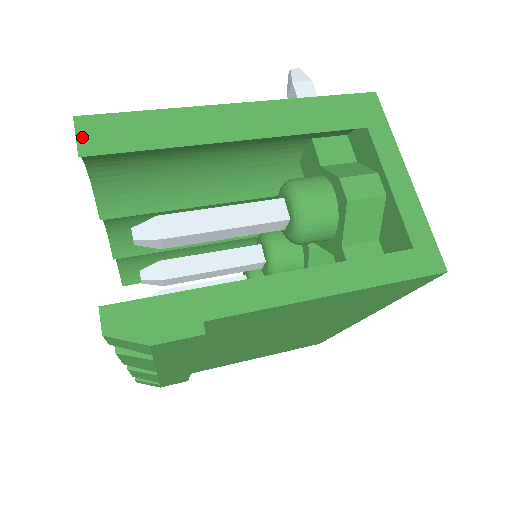
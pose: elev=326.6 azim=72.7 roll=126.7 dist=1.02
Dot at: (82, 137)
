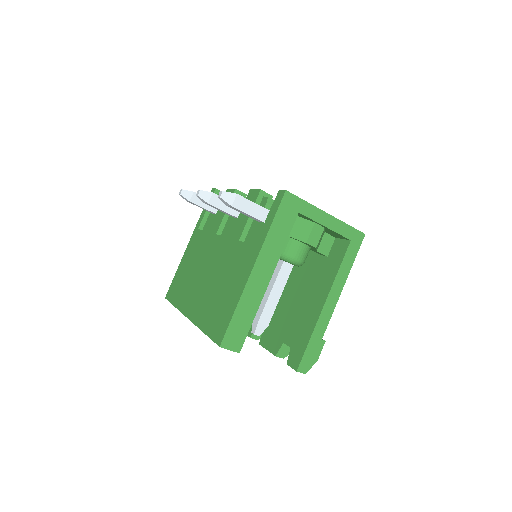
Dot at: (231, 348)
